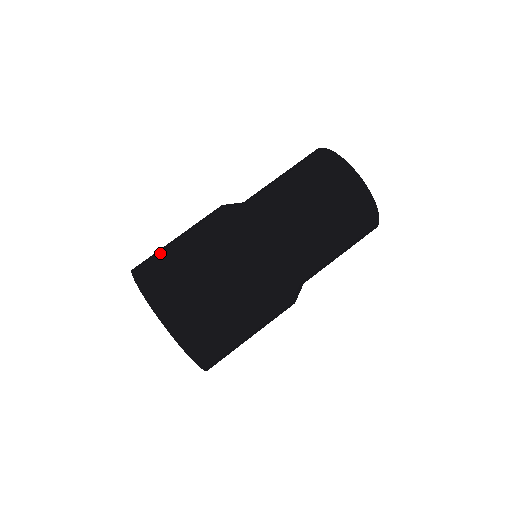
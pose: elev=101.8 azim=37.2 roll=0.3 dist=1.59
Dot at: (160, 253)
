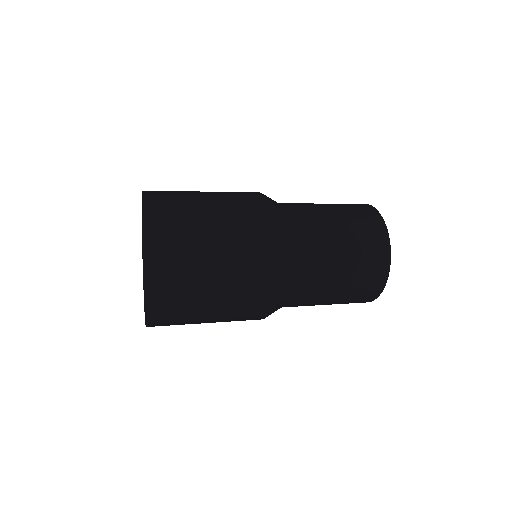
Dot at: (185, 214)
